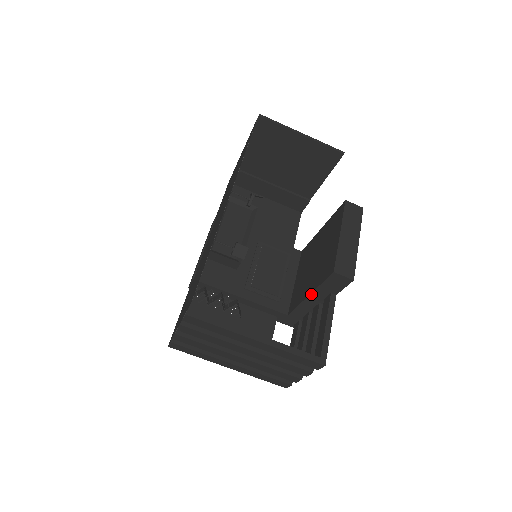
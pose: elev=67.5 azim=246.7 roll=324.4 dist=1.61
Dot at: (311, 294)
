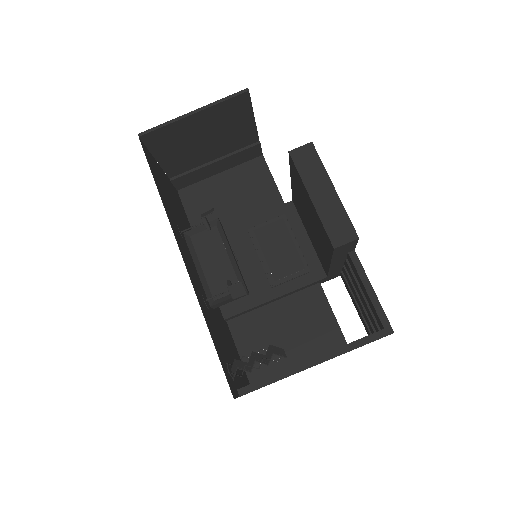
Dot at: (331, 263)
